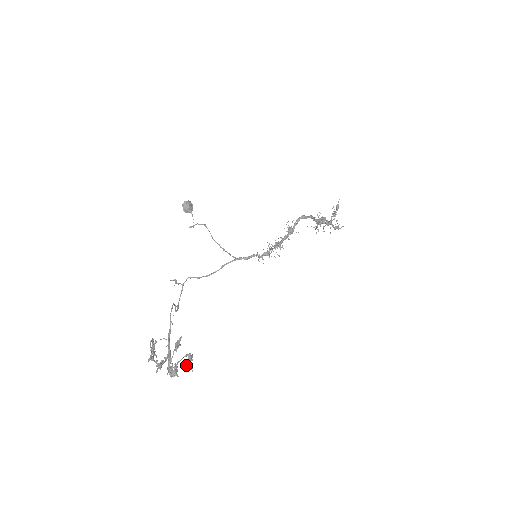
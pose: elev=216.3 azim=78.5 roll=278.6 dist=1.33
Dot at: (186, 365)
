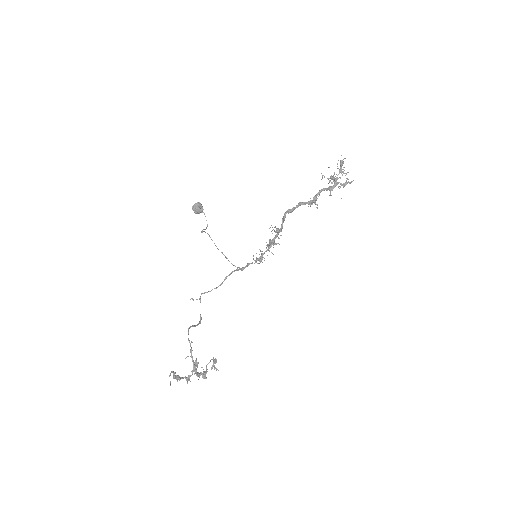
Dot at: (212, 368)
